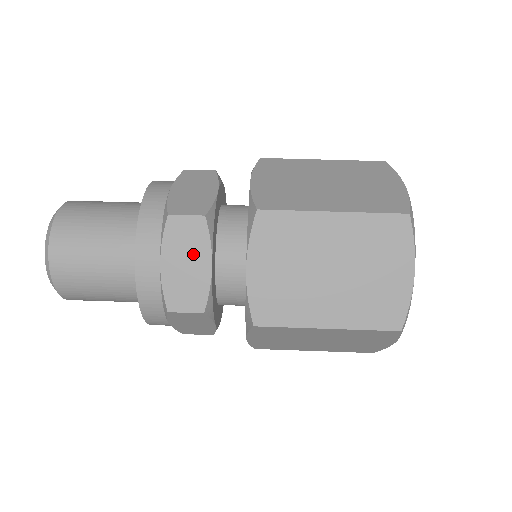
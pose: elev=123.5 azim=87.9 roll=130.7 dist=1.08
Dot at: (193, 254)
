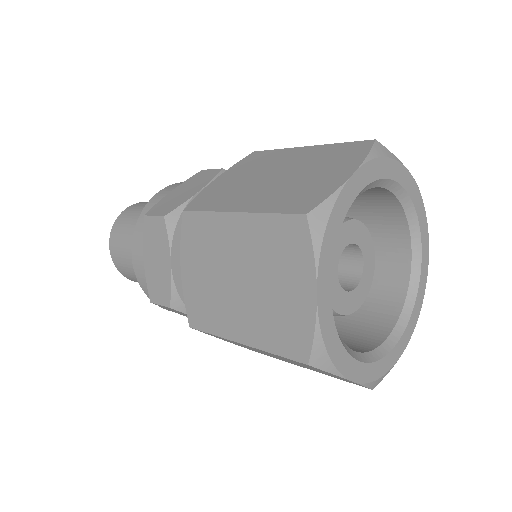
Dot at: (160, 252)
